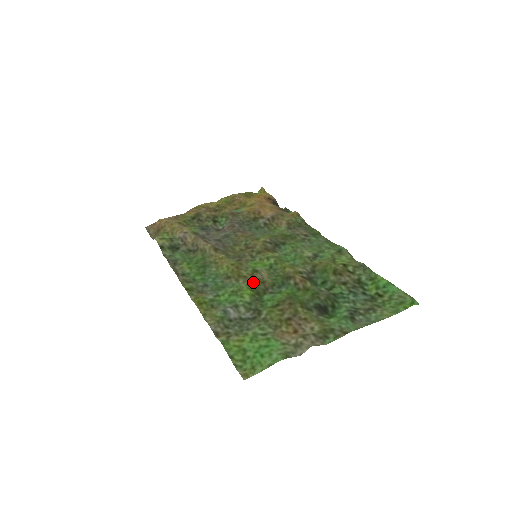
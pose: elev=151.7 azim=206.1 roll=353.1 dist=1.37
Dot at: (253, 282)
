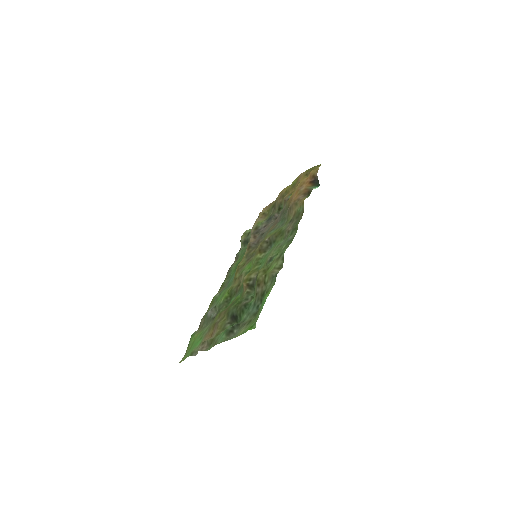
Dot at: (235, 284)
